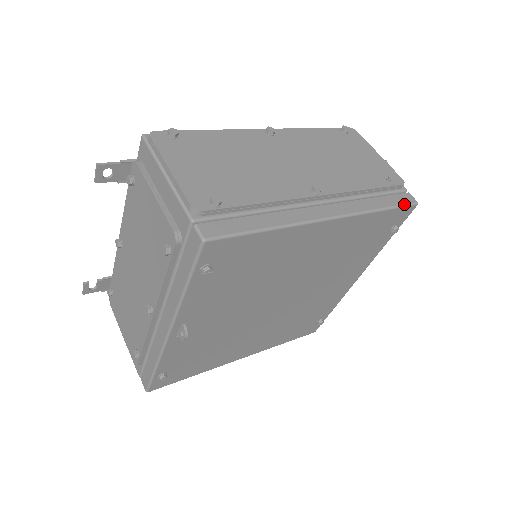
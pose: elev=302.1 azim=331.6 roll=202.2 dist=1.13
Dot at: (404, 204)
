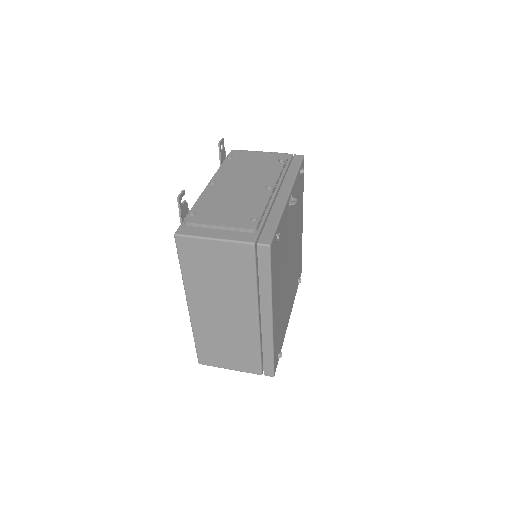
Dot at: (301, 264)
